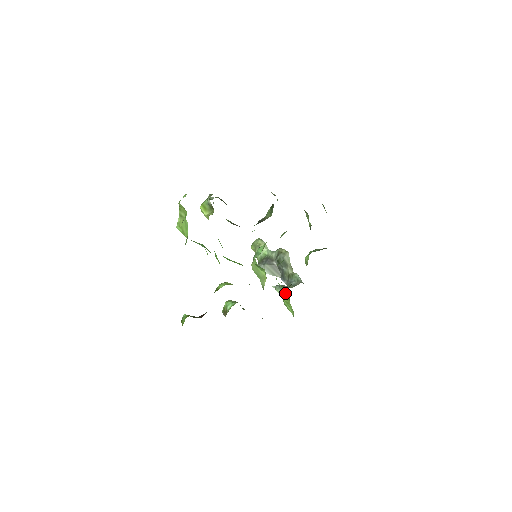
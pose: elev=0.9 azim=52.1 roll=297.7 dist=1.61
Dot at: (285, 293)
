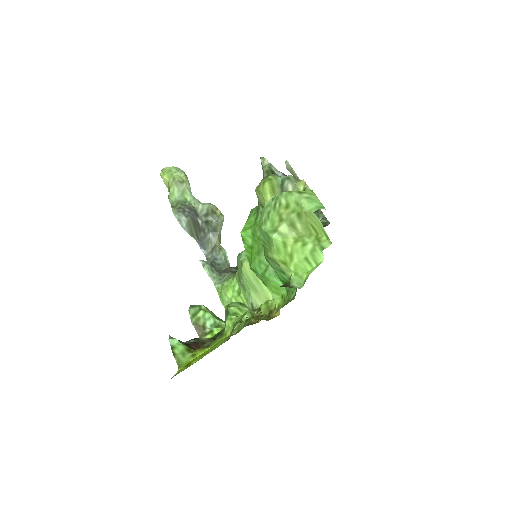
Dot at: (243, 298)
